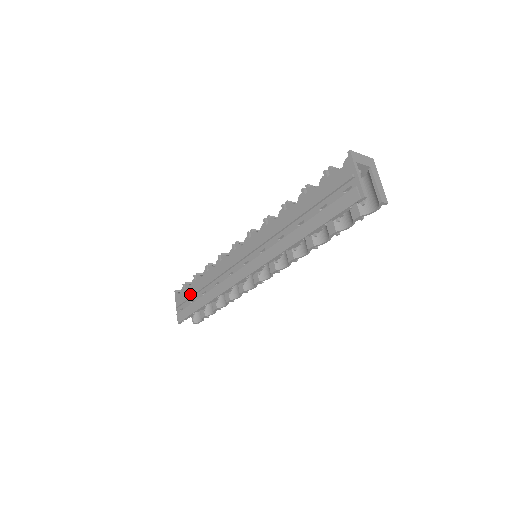
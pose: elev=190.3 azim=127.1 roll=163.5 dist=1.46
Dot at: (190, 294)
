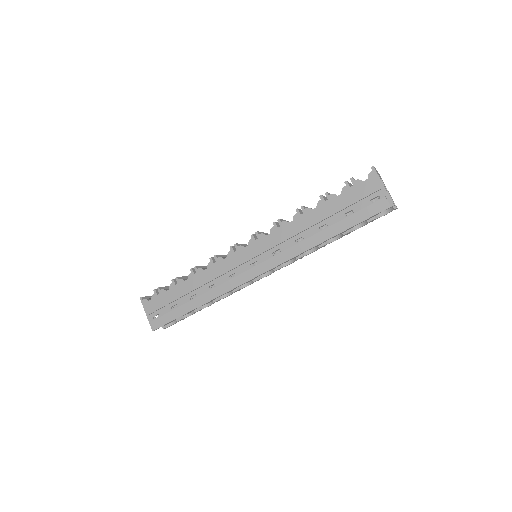
Dot at: (169, 299)
